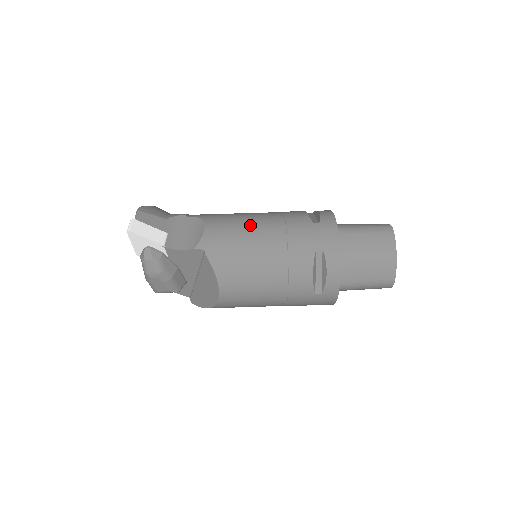
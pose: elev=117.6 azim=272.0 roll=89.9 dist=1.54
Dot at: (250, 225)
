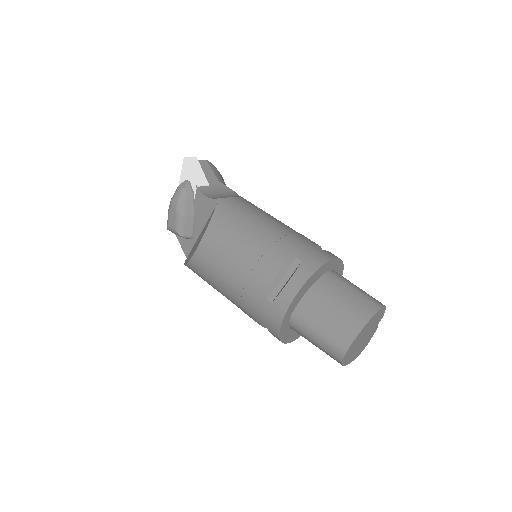
Dot at: (267, 216)
